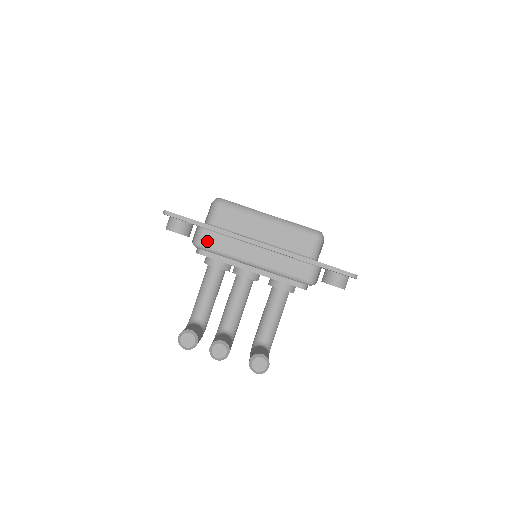
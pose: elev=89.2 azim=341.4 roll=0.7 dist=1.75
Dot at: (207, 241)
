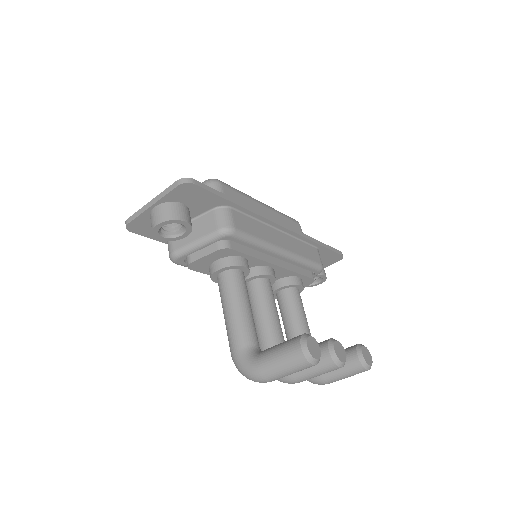
Dot at: (239, 224)
